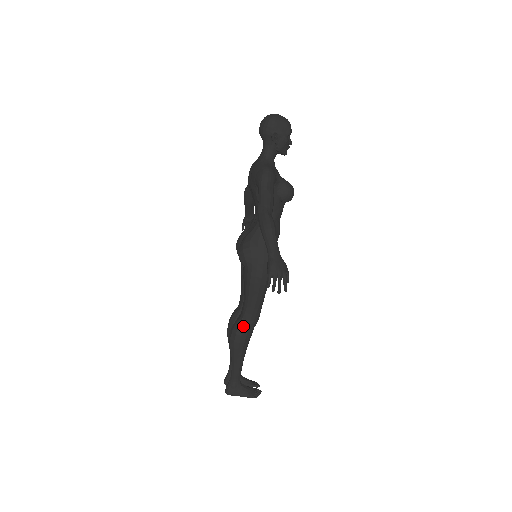
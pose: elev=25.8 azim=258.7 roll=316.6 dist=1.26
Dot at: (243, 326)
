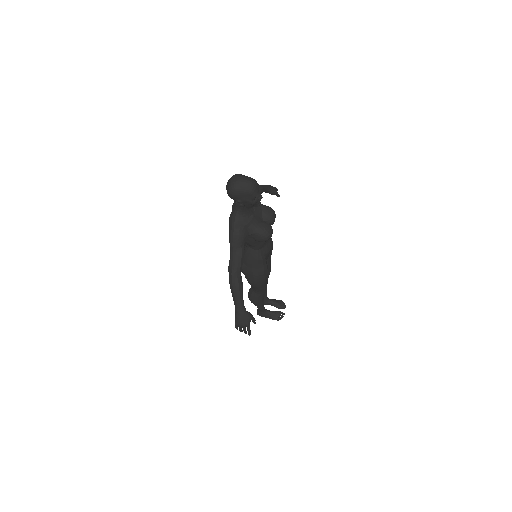
Dot at: (254, 296)
